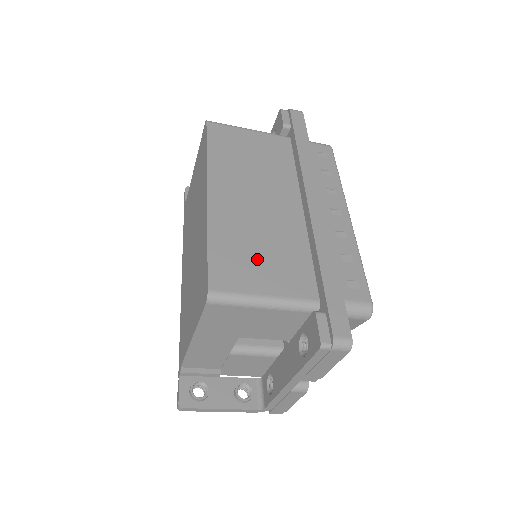
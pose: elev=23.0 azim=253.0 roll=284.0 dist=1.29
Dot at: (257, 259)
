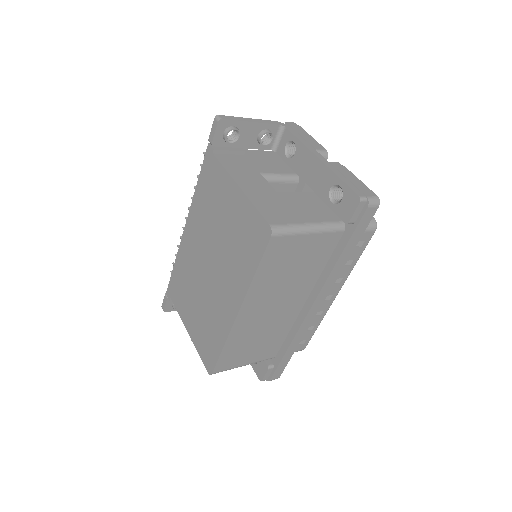
Dot at: (251, 348)
